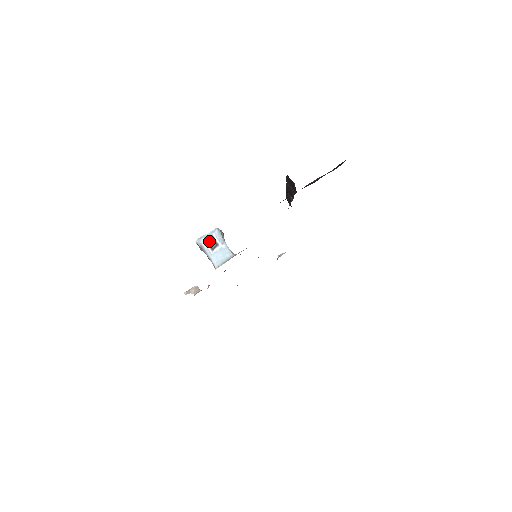
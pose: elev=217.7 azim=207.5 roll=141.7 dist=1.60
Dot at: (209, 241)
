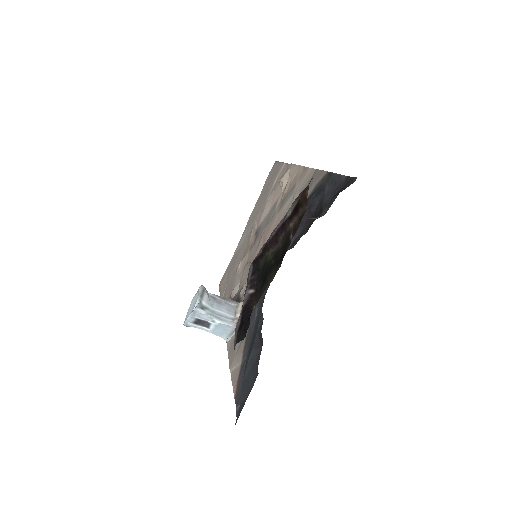
Dot at: (197, 323)
